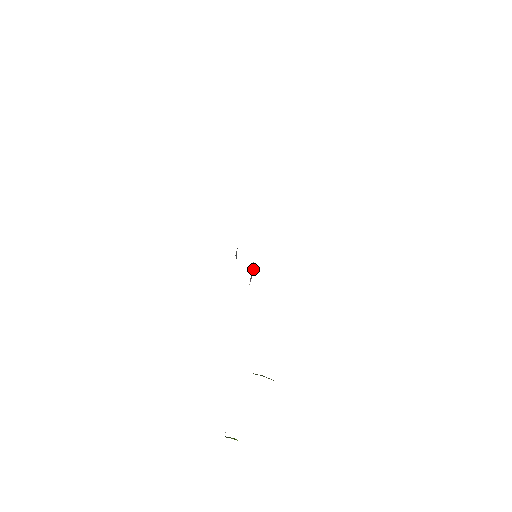
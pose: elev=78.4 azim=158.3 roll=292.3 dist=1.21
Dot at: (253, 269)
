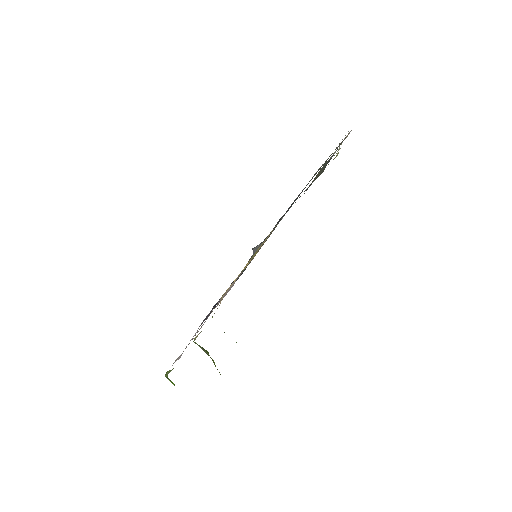
Dot at: (247, 265)
